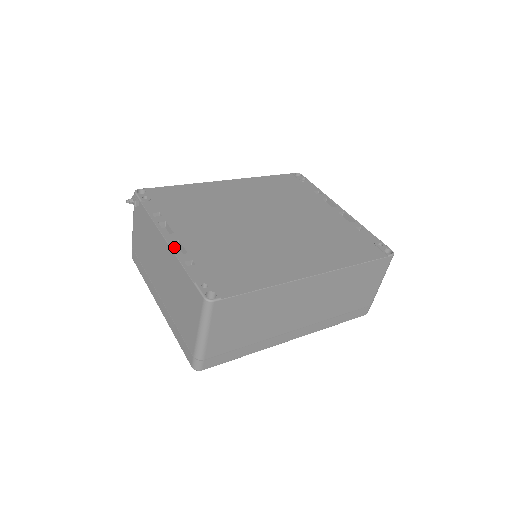
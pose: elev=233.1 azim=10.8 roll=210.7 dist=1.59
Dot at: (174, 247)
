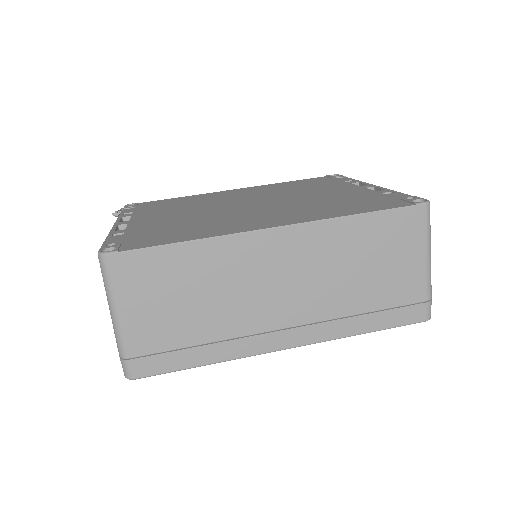
Dot at: (116, 227)
